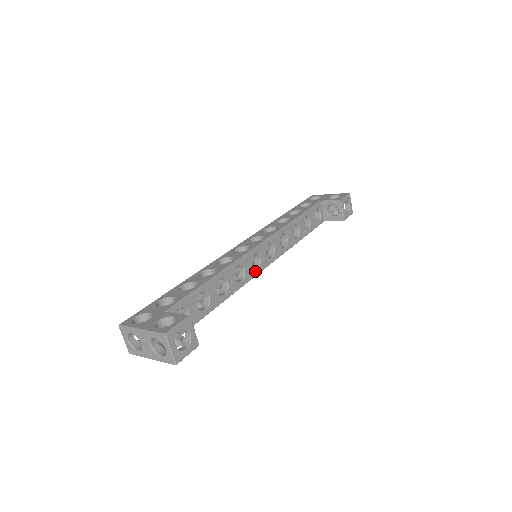
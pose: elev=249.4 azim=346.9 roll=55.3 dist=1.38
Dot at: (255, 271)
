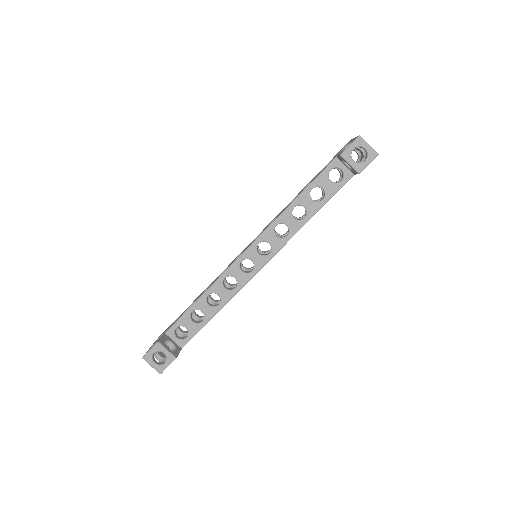
Dot at: (250, 274)
